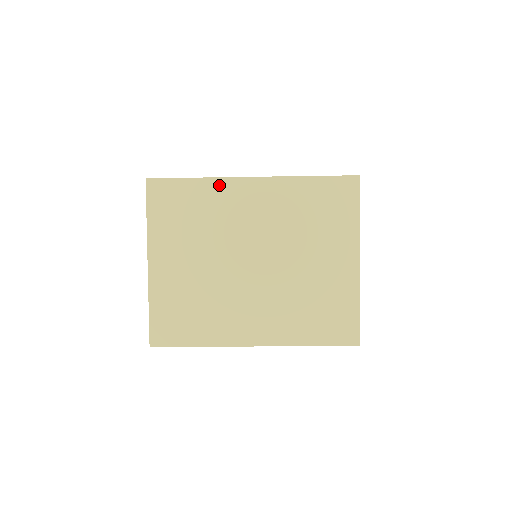
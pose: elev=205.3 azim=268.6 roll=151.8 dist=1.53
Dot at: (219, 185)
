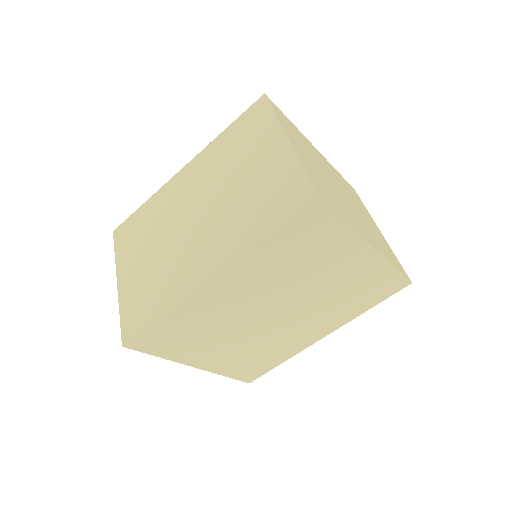
Dot at: (303, 136)
